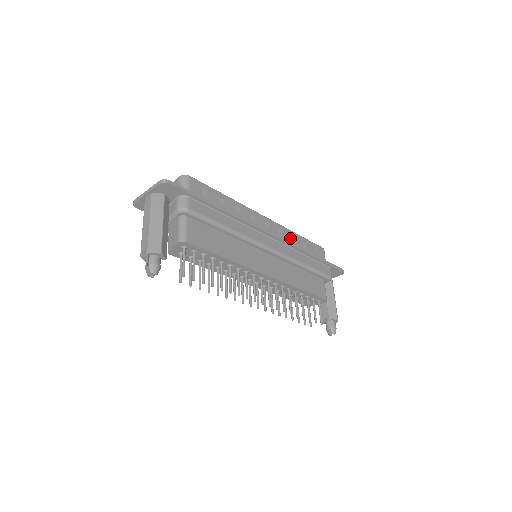
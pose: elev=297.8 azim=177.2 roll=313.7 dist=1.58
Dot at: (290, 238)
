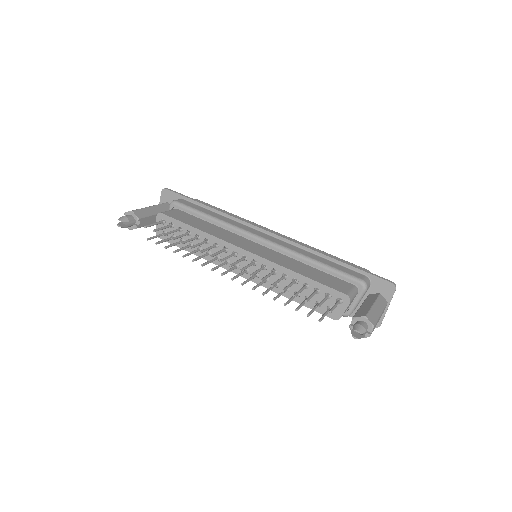
Dot at: occluded
